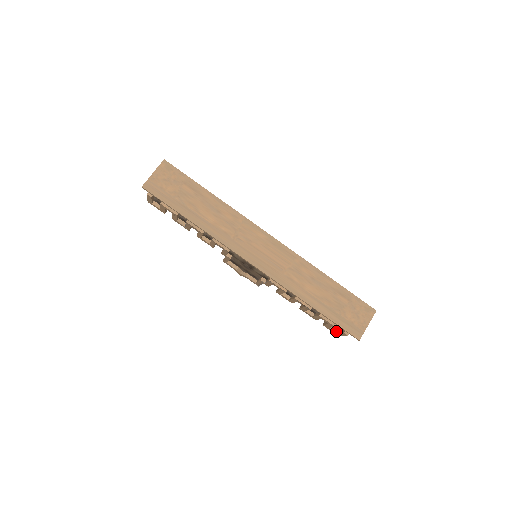
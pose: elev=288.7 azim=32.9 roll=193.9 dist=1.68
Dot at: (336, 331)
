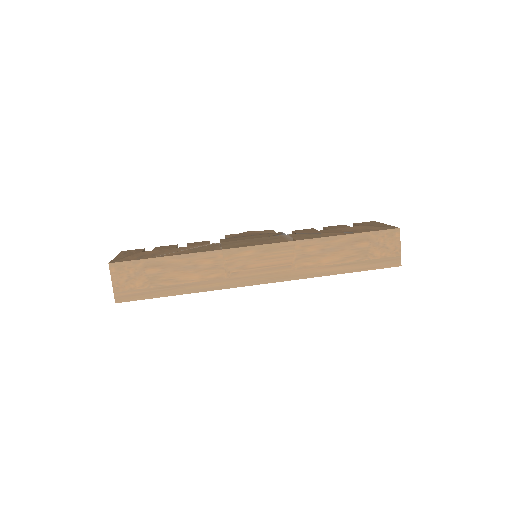
Dot at: occluded
